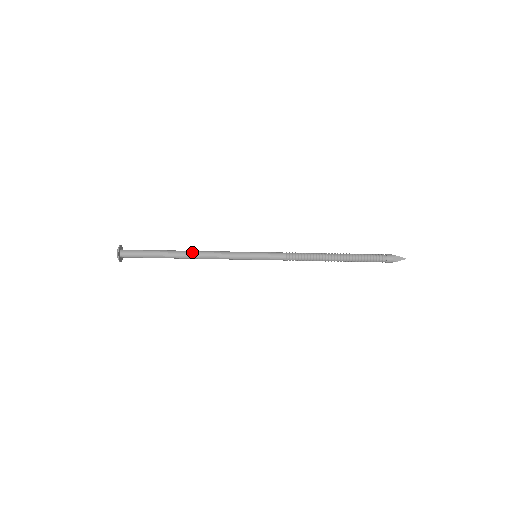
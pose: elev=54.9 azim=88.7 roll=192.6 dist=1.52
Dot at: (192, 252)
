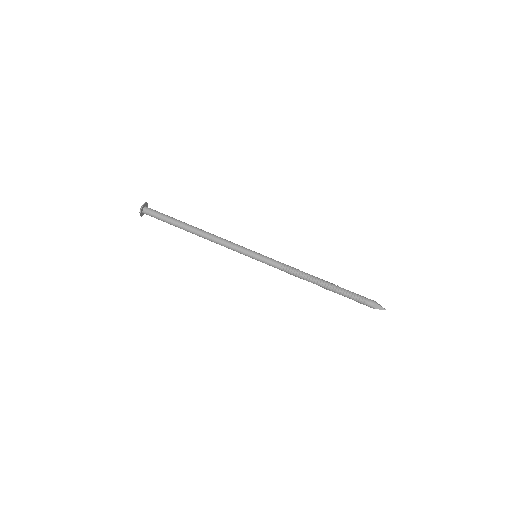
Dot at: (203, 232)
